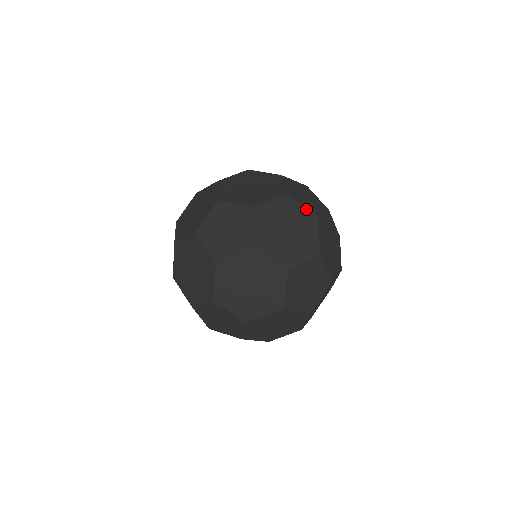
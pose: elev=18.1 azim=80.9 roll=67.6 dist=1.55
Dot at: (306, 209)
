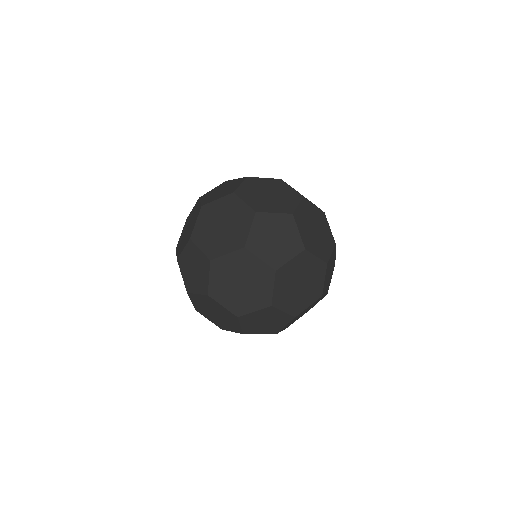
Dot at: occluded
